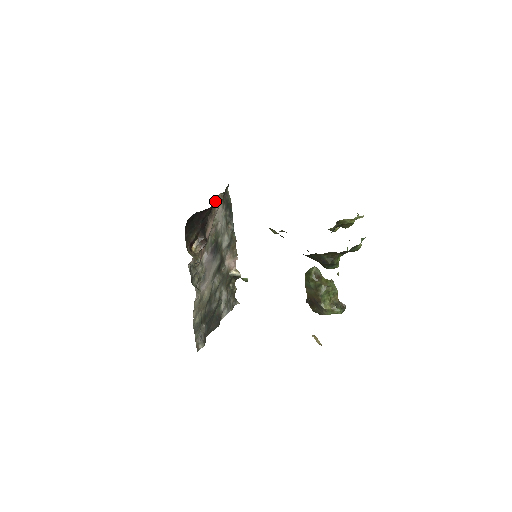
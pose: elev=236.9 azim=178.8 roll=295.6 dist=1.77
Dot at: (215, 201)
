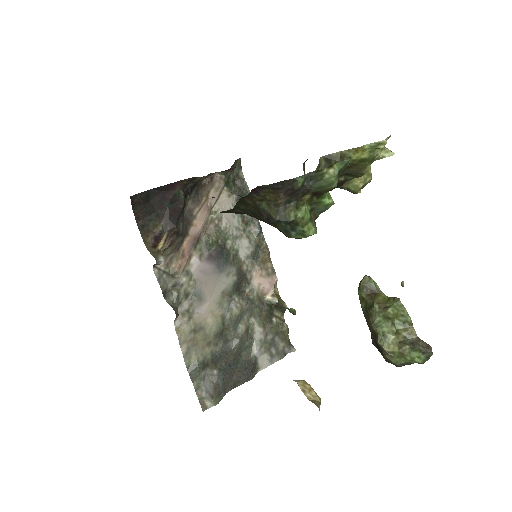
Dot at: (207, 184)
